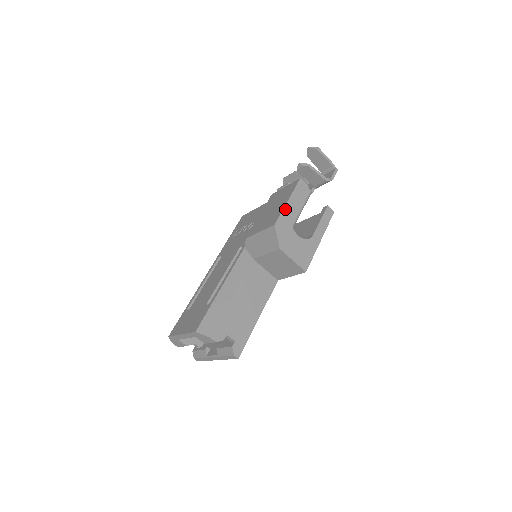
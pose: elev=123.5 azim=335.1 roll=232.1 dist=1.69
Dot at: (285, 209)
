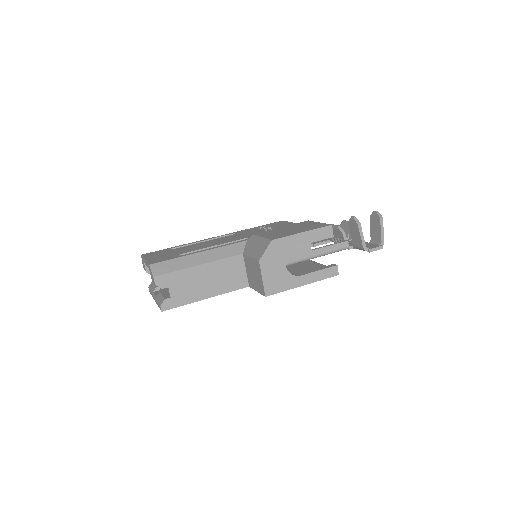
Dot at: (294, 236)
